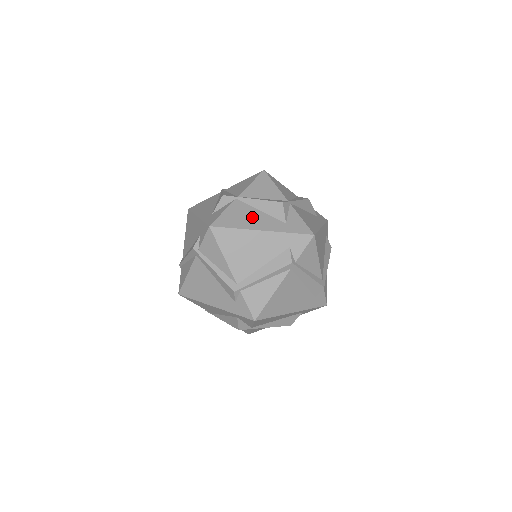
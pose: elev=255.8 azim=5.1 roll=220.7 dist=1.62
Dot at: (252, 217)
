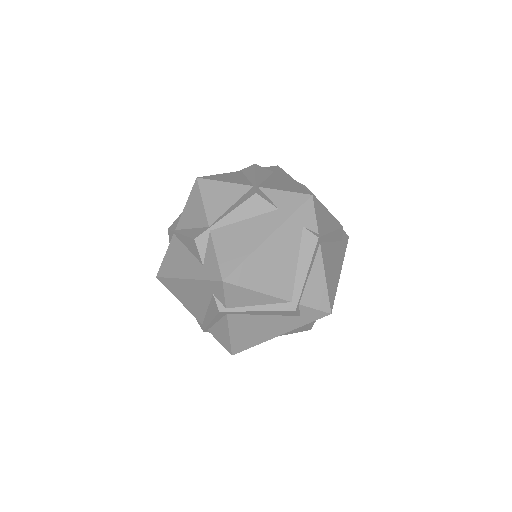
Dot at: (245, 233)
